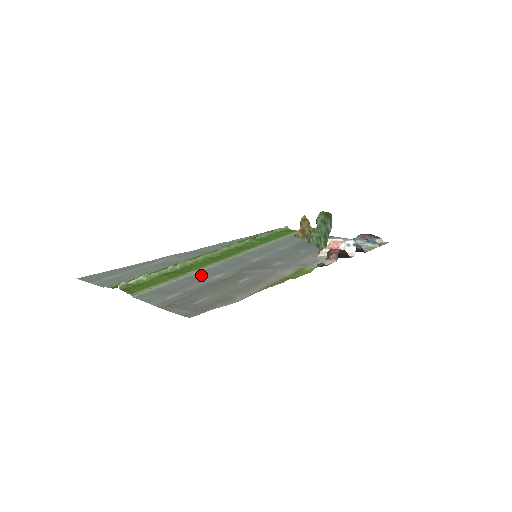
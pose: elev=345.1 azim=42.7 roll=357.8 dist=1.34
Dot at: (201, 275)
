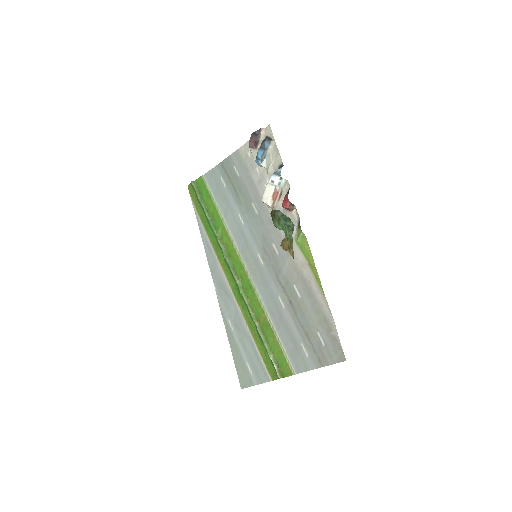
Dot at: (275, 314)
